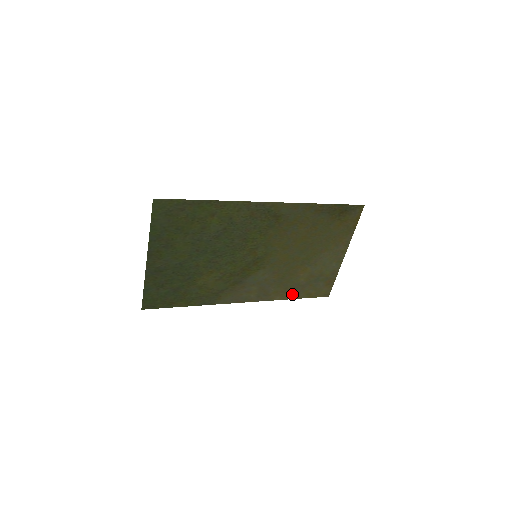
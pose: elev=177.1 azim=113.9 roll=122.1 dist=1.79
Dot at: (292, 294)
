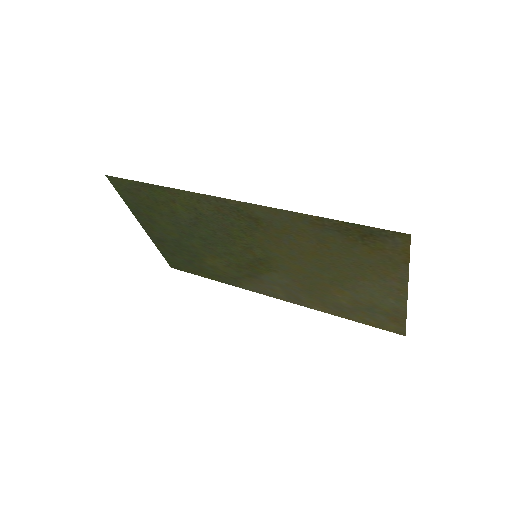
Dot at: (338, 312)
